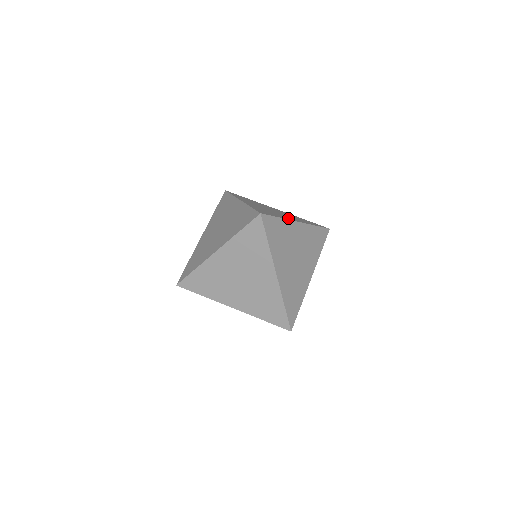
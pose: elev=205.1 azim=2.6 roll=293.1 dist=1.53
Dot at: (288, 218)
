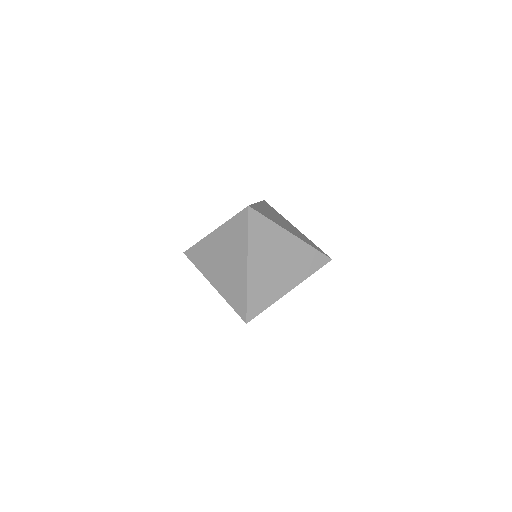
Dot at: (284, 227)
